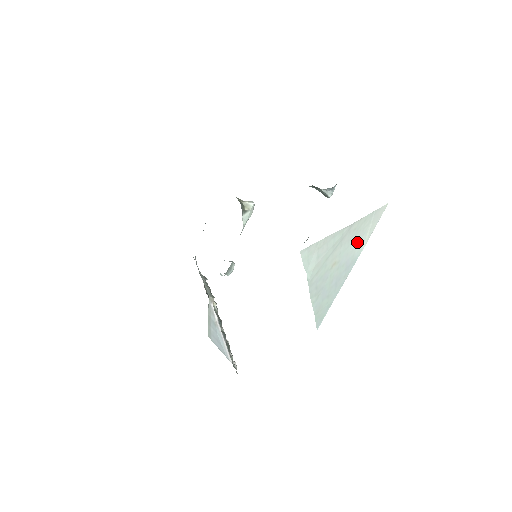
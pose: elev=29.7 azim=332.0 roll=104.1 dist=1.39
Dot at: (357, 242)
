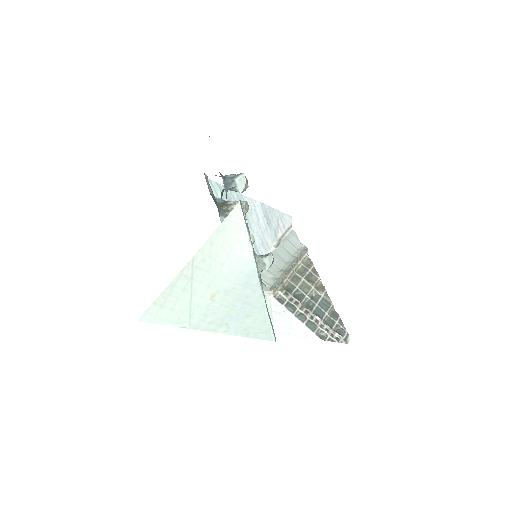
Dot at: (229, 262)
